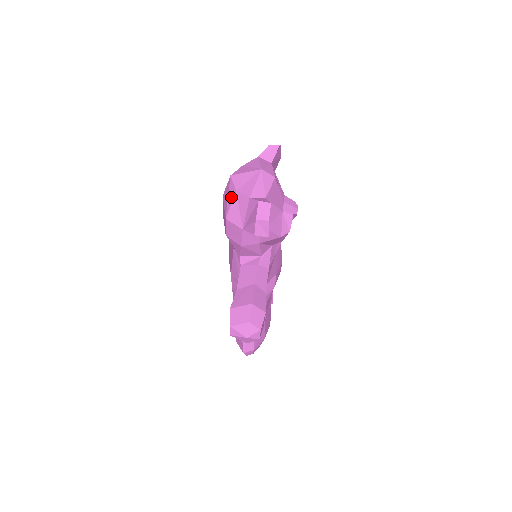
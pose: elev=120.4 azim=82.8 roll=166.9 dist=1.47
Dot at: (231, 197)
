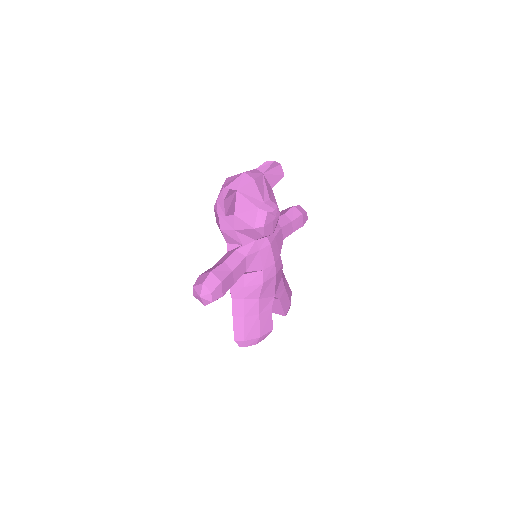
Dot at: occluded
